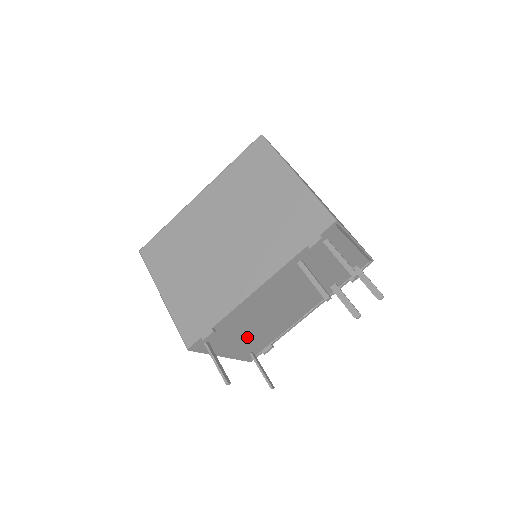
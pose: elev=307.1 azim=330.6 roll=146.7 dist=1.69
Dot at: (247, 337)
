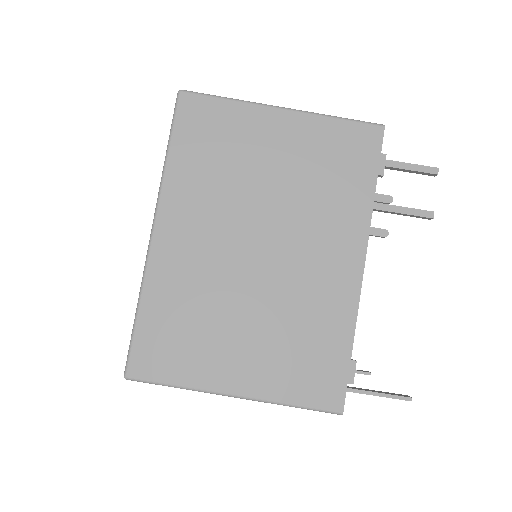
Dot at: occluded
